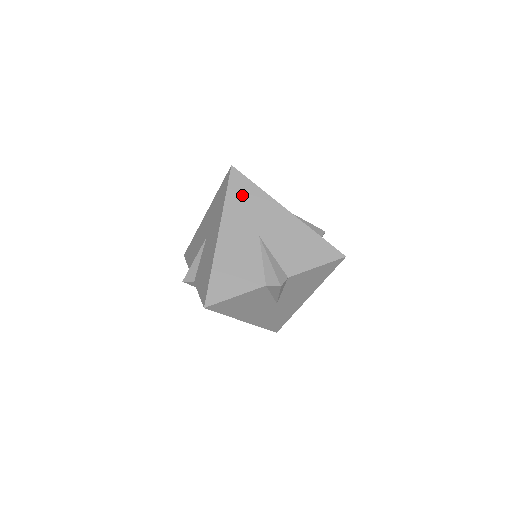
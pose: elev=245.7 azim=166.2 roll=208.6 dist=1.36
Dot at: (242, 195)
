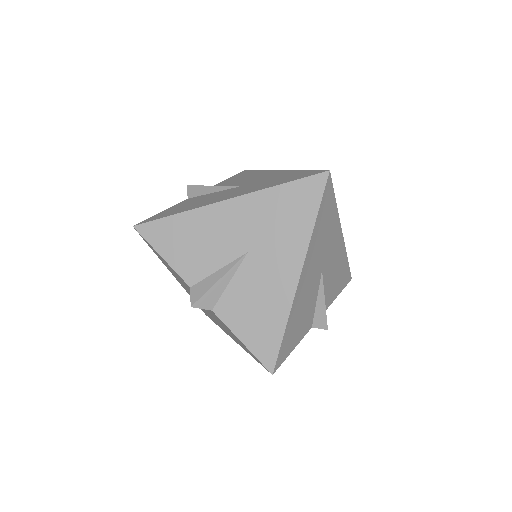
Dot at: (326, 216)
